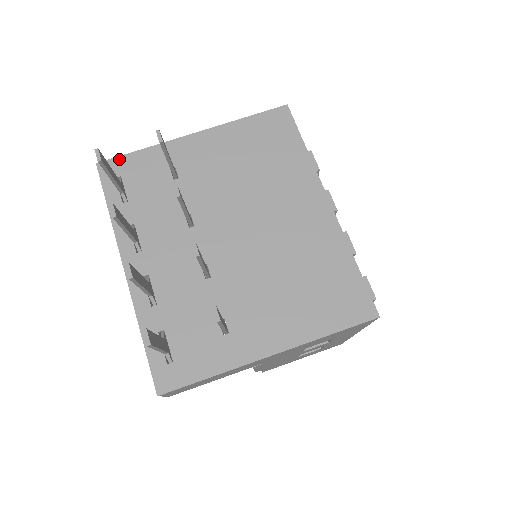
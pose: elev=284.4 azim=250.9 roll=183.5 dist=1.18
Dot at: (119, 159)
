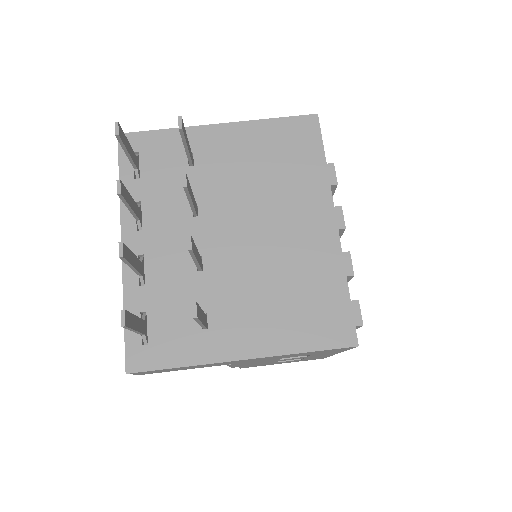
Dot at: (141, 134)
